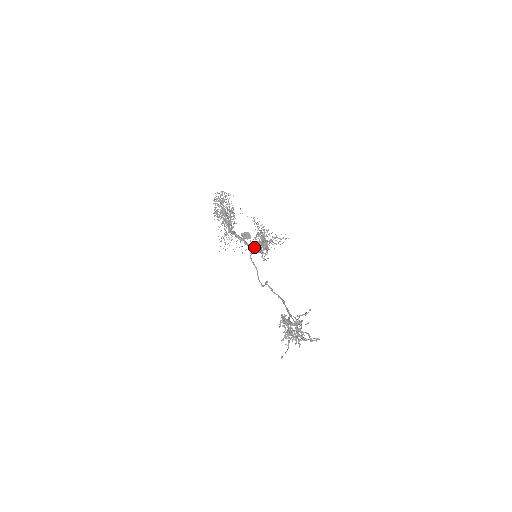
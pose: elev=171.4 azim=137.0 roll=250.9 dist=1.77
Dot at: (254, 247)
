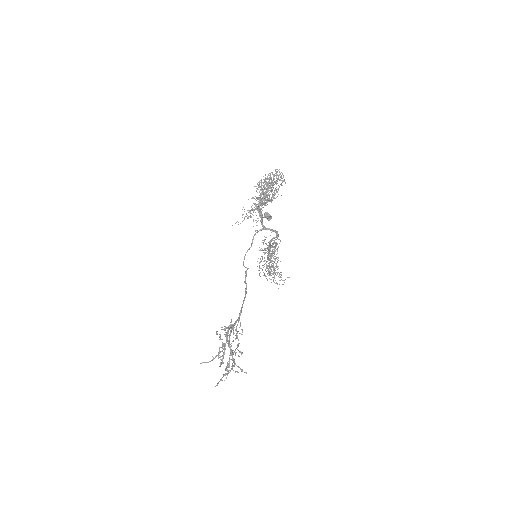
Dot at: (265, 229)
